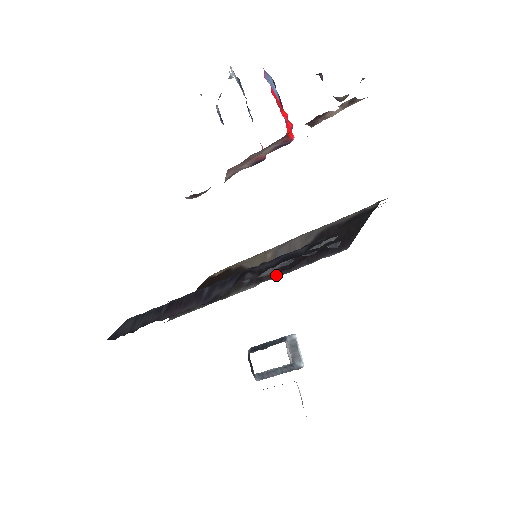
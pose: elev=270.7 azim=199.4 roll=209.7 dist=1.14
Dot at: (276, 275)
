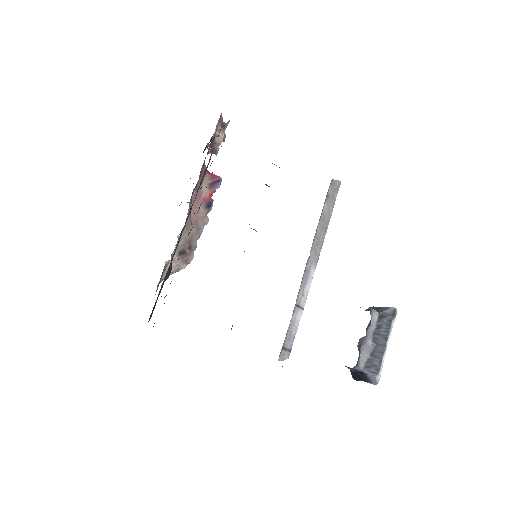
Dot at: occluded
